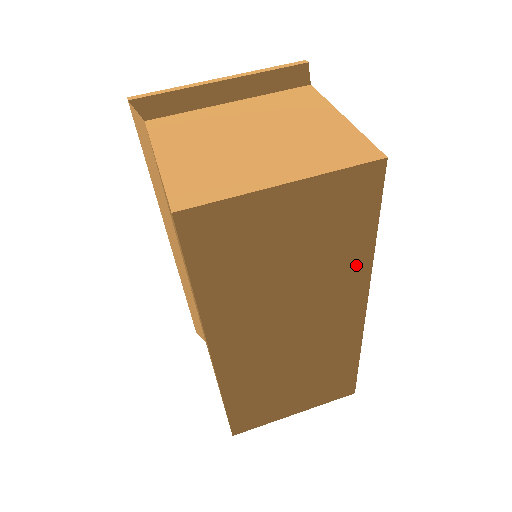
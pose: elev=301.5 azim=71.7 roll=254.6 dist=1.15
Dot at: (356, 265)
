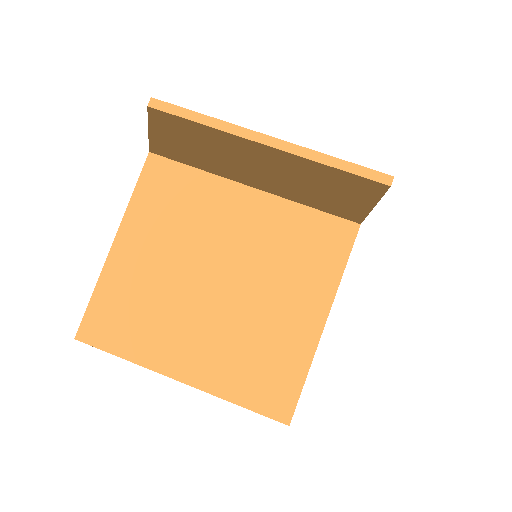
Dot at: occluded
